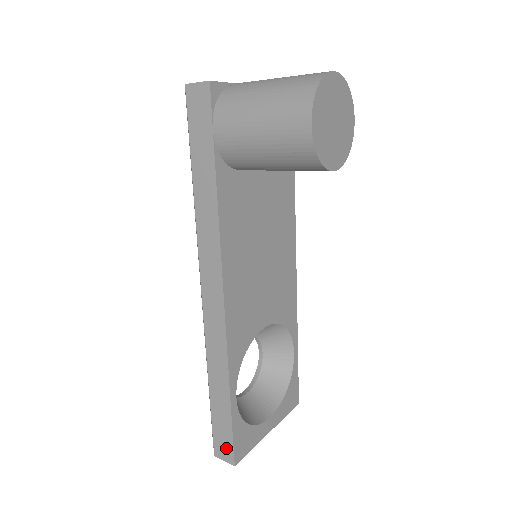
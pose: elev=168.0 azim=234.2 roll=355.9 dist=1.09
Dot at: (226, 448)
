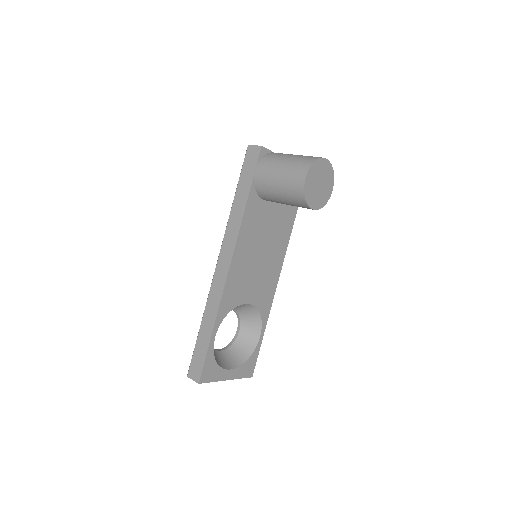
Dot at: (197, 370)
